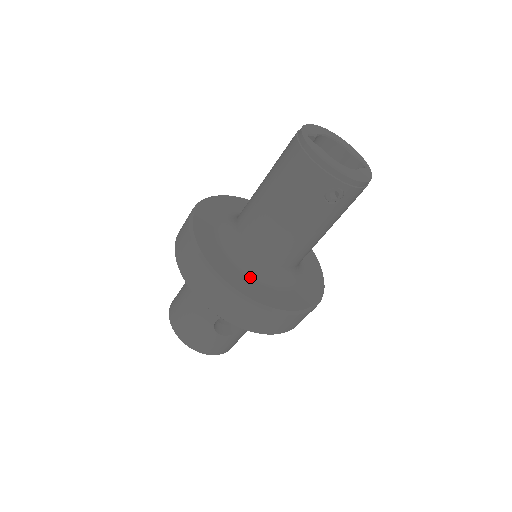
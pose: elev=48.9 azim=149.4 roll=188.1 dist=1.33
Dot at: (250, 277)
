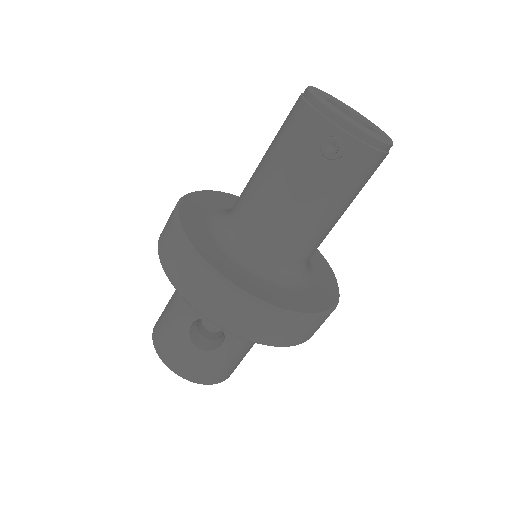
Dot at: (228, 255)
